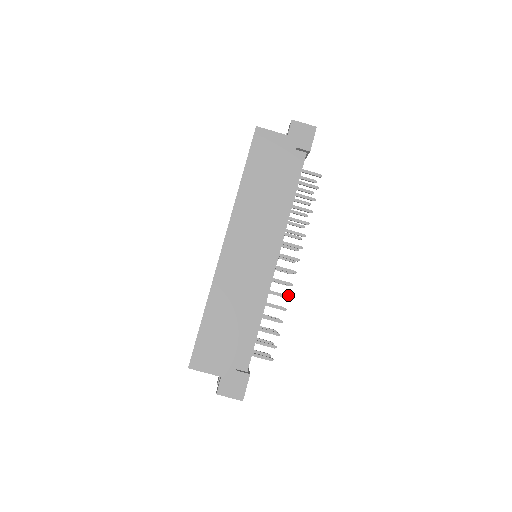
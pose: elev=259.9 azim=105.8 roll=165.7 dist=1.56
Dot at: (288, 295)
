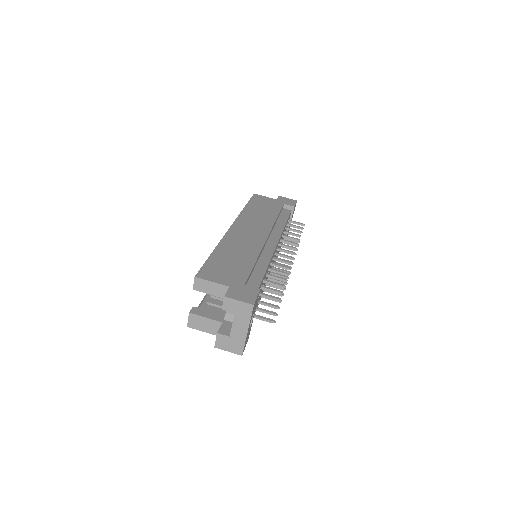
Dot at: (289, 267)
